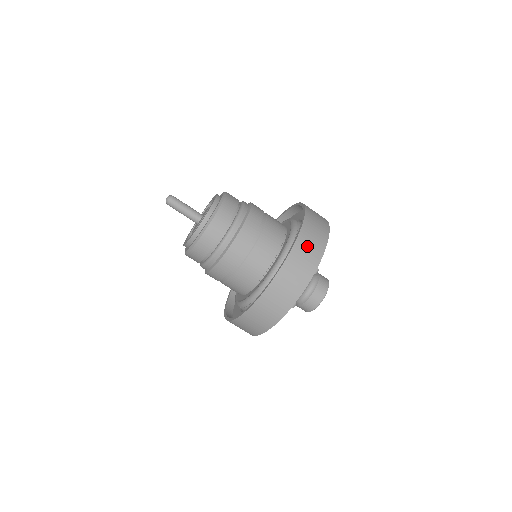
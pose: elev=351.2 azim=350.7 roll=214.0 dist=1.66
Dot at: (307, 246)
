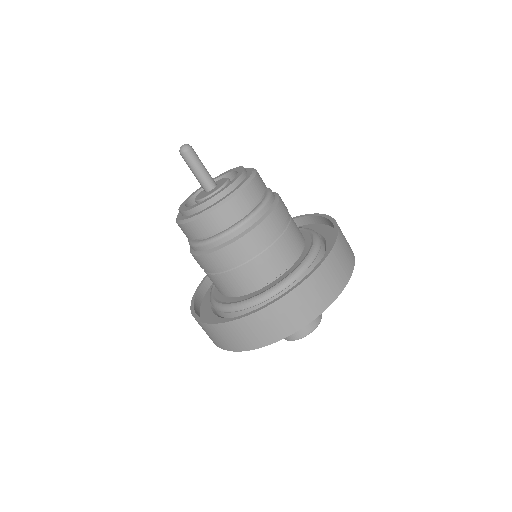
Dot at: (303, 301)
